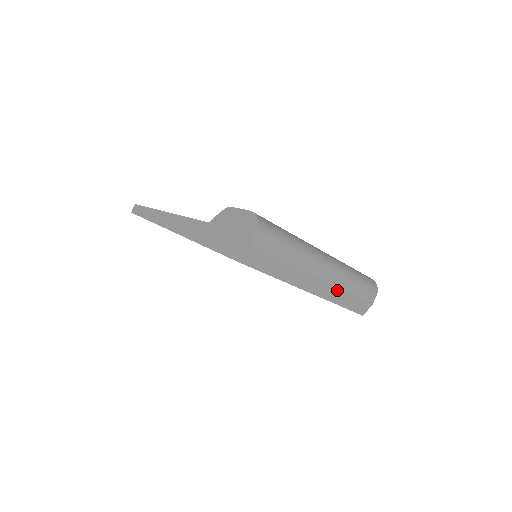
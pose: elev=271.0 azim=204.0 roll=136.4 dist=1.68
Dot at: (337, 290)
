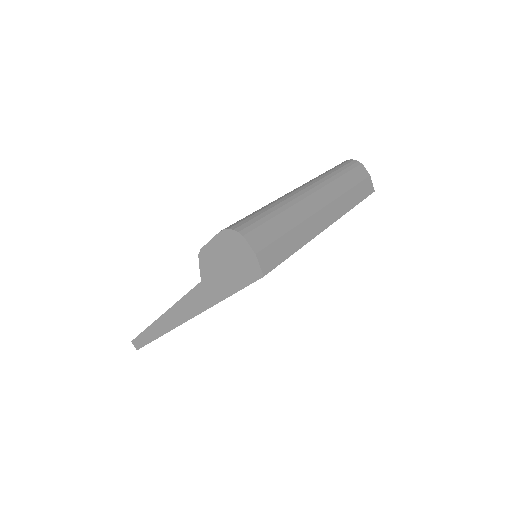
Dot at: (341, 199)
